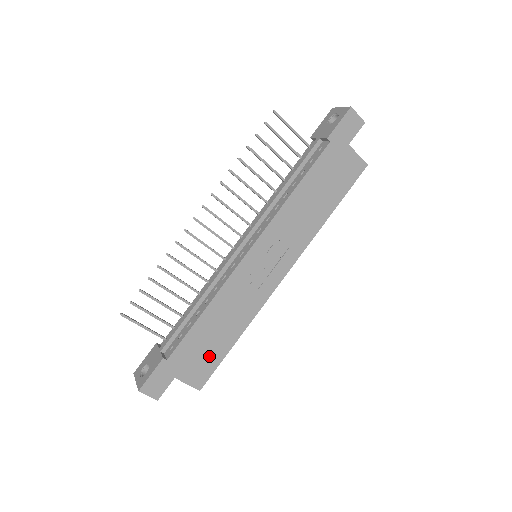
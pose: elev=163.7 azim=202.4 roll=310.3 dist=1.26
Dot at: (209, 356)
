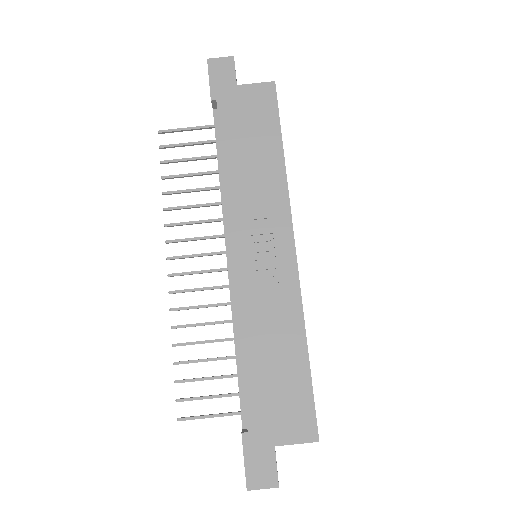
Dot at: (292, 393)
